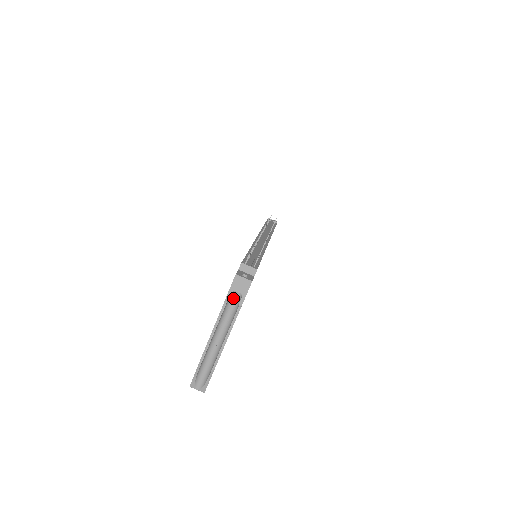
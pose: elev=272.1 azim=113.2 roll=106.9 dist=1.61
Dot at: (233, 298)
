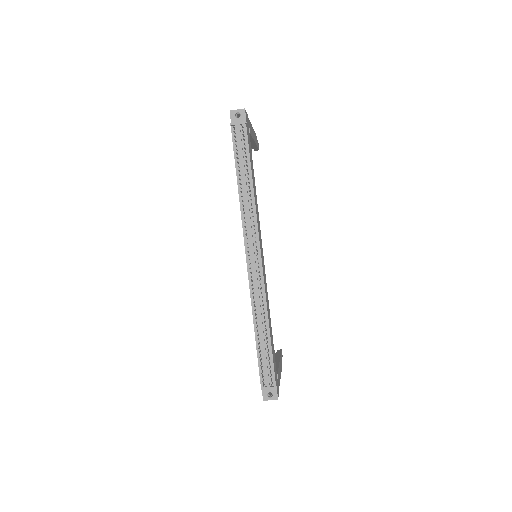
Dot at: occluded
